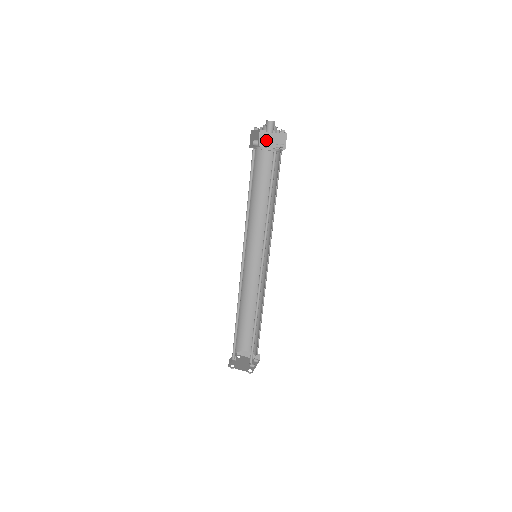
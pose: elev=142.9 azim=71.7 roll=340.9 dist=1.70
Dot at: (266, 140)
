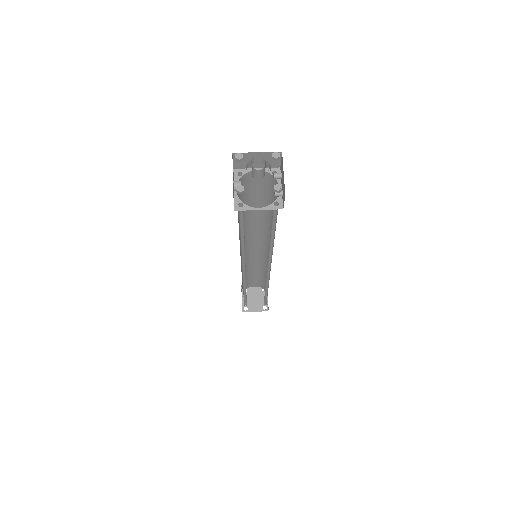
Dot at: (246, 162)
